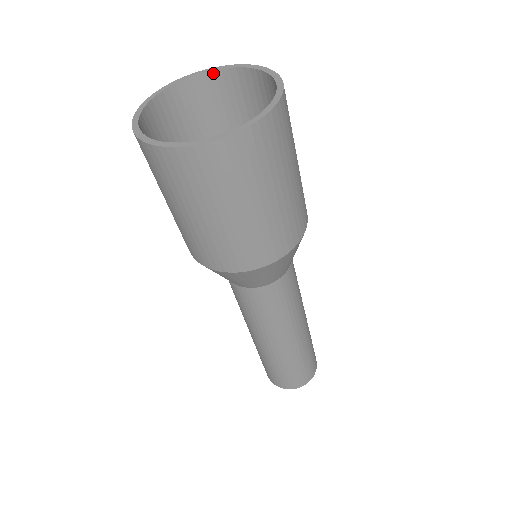
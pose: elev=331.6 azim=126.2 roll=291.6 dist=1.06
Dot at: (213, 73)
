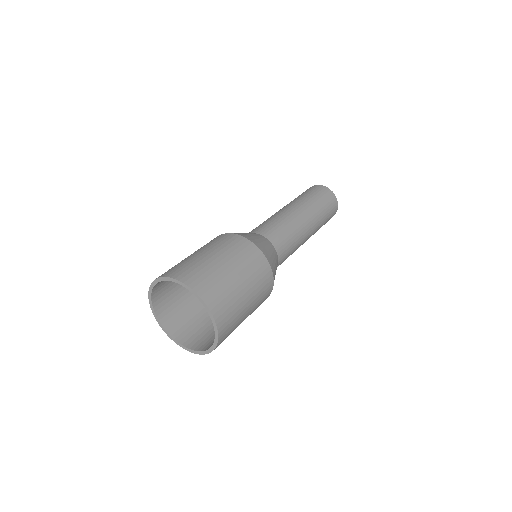
Dot at: (178, 282)
